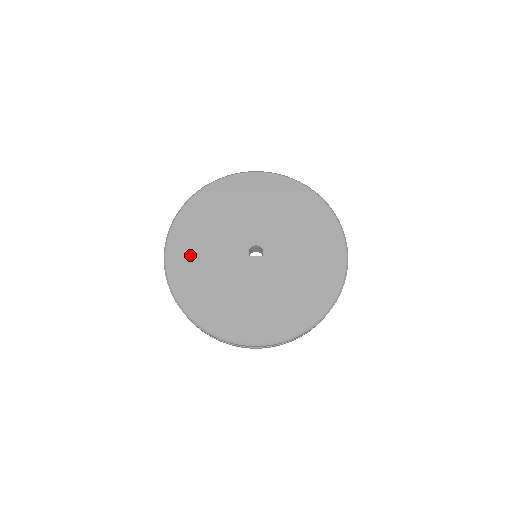
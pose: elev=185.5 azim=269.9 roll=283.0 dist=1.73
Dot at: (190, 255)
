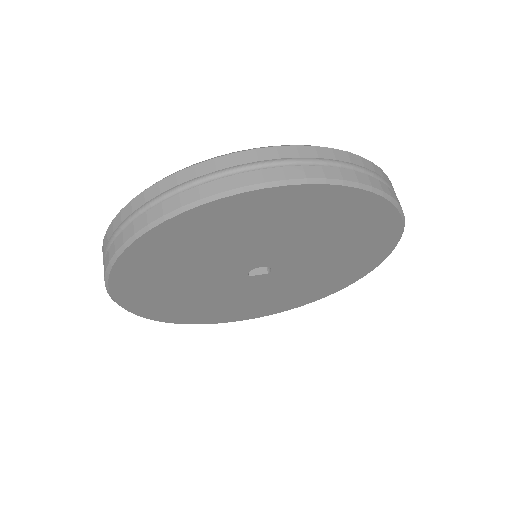
Dot at: (154, 289)
